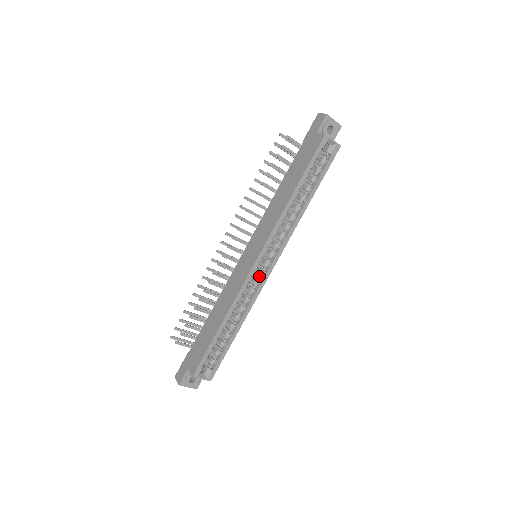
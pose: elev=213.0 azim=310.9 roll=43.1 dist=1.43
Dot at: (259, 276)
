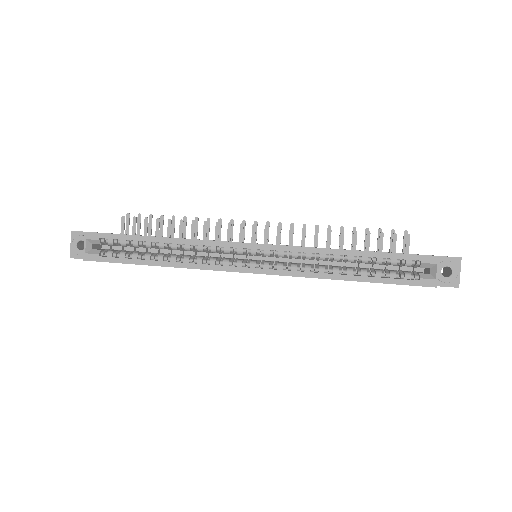
Dot at: (233, 264)
